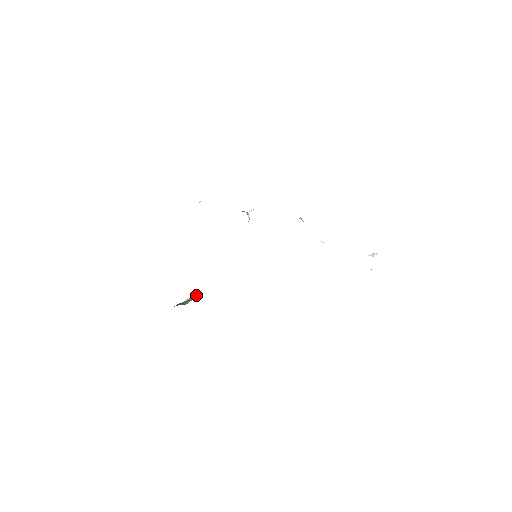
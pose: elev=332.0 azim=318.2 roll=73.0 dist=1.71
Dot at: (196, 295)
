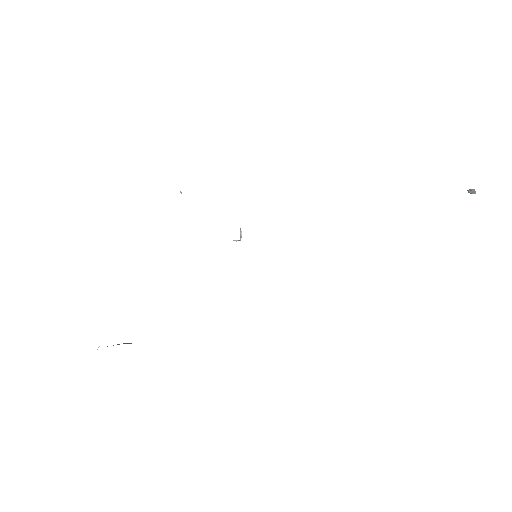
Dot at: (125, 343)
